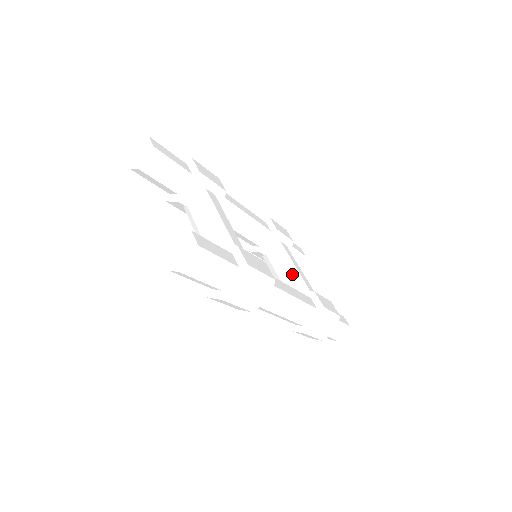
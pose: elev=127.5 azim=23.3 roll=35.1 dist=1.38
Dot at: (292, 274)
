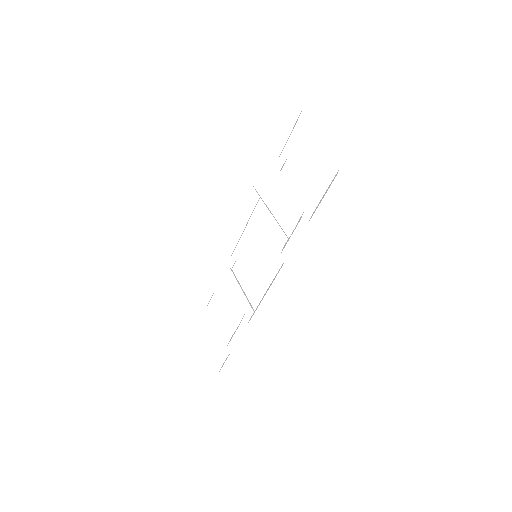
Dot at: (246, 297)
